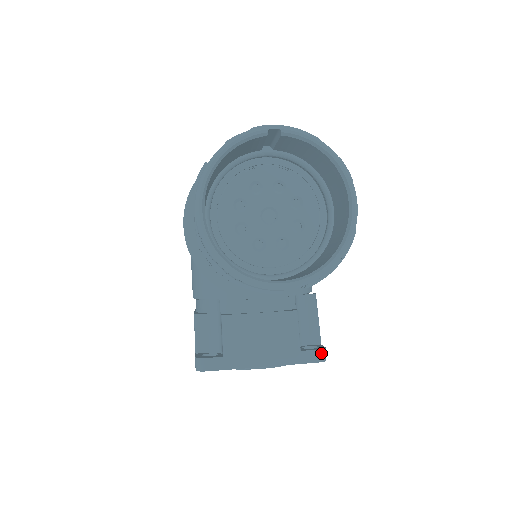
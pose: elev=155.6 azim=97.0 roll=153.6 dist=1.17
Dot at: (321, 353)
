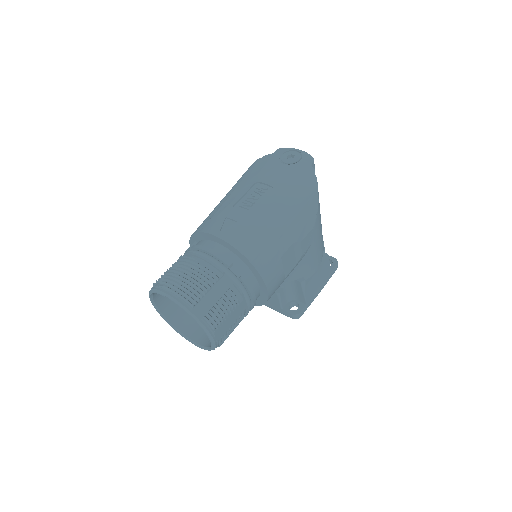
Dot at: (293, 316)
